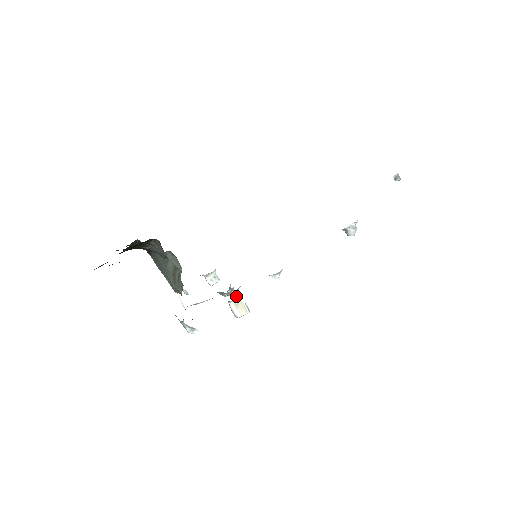
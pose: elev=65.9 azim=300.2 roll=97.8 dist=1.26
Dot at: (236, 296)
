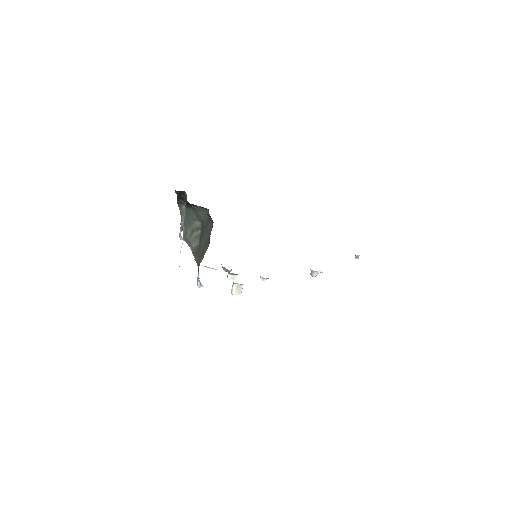
Dot at: (234, 277)
